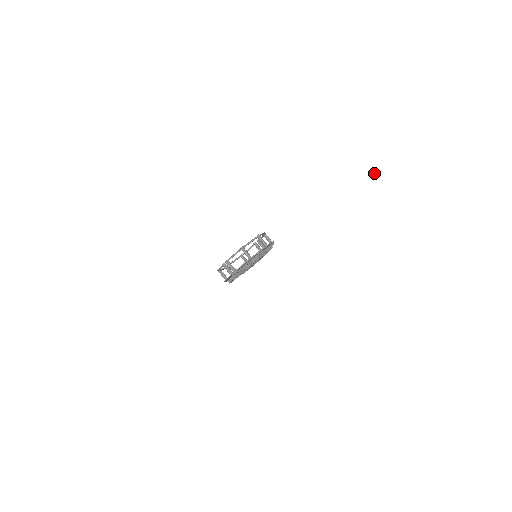
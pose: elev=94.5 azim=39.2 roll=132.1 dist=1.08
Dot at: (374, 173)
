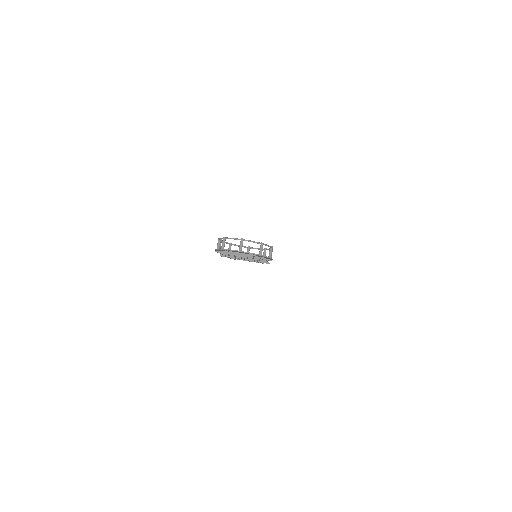
Dot at: out of frame
